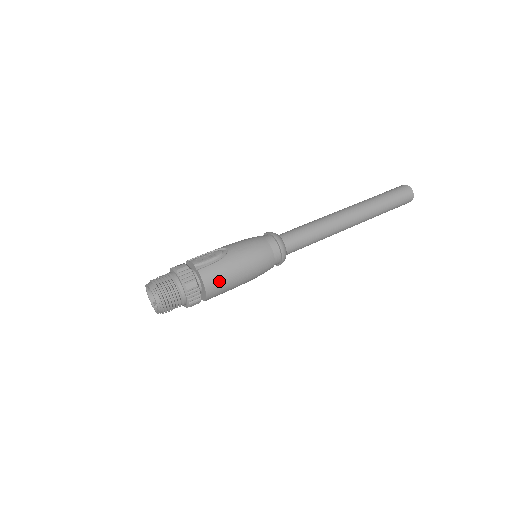
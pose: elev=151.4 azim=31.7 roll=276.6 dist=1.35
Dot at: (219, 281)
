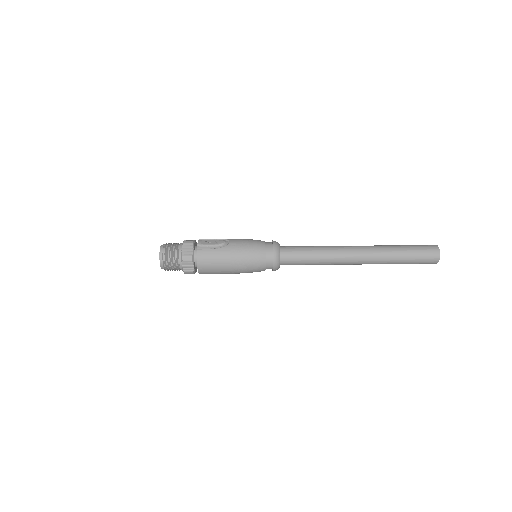
Dot at: (210, 264)
